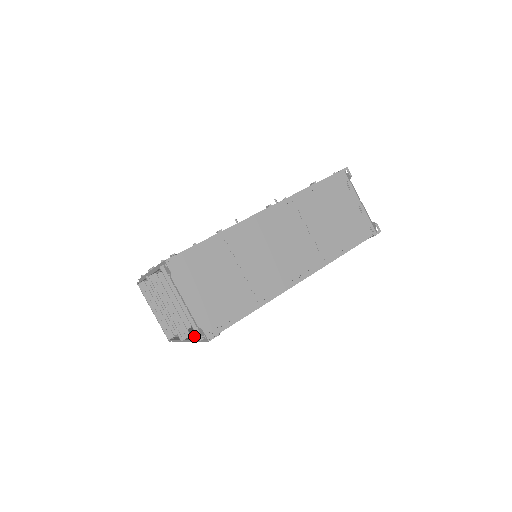
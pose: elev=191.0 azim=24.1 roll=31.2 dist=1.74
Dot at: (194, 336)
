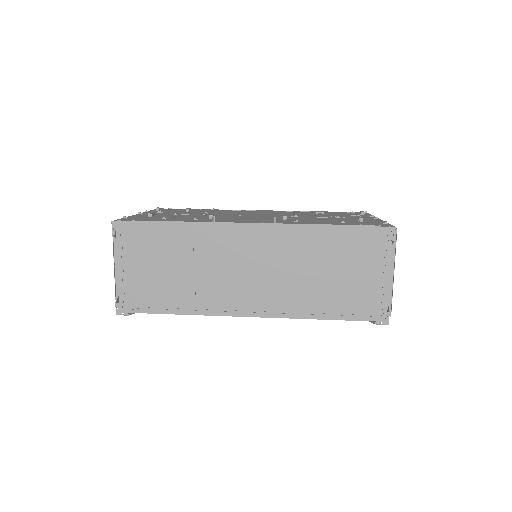
Dot at: occluded
